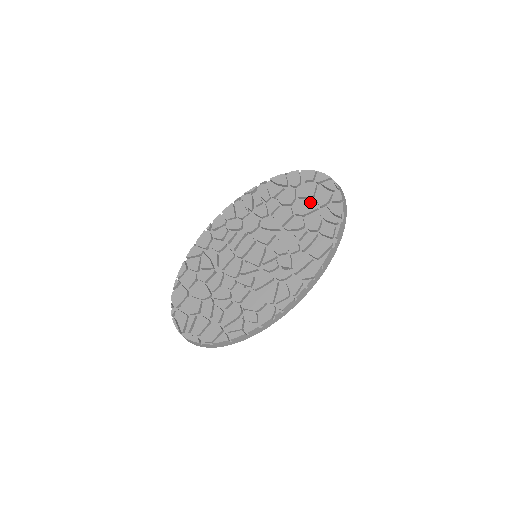
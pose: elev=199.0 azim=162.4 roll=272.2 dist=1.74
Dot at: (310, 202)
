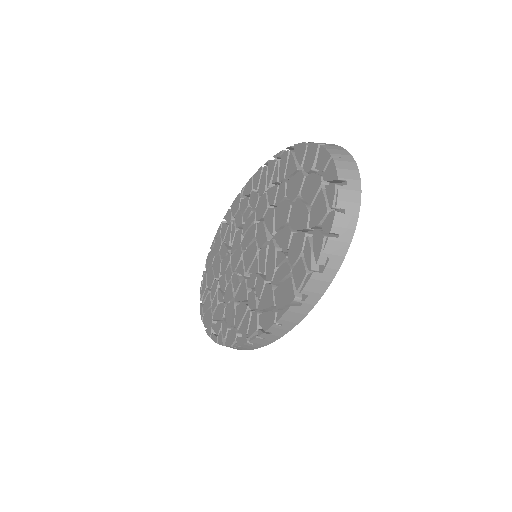
Dot at: (304, 212)
